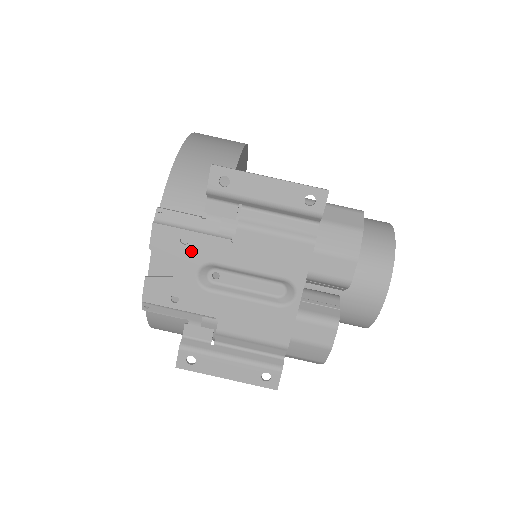
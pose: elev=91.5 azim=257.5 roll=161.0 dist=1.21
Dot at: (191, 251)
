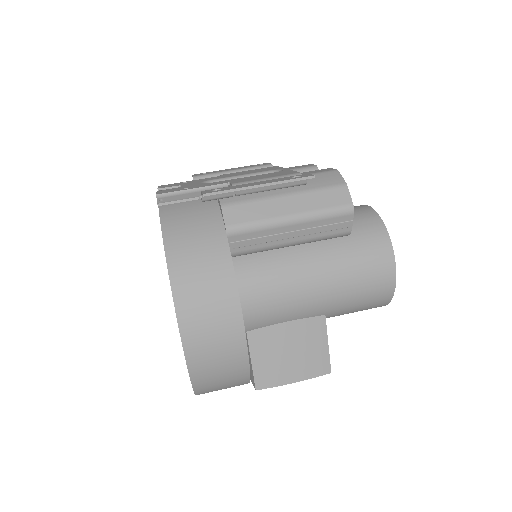
Dot at: (191, 182)
